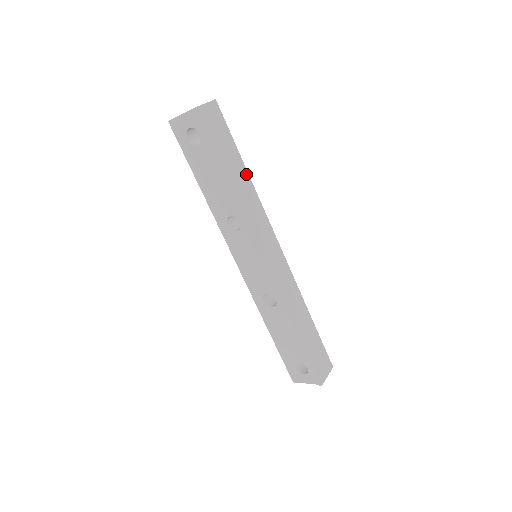
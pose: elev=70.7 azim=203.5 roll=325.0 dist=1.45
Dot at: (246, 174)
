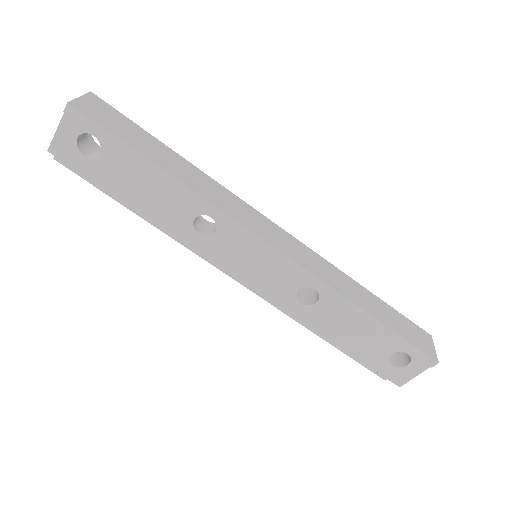
Dot at: (182, 160)
